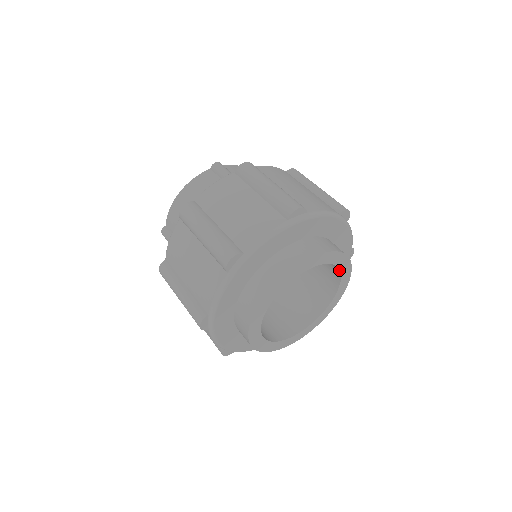
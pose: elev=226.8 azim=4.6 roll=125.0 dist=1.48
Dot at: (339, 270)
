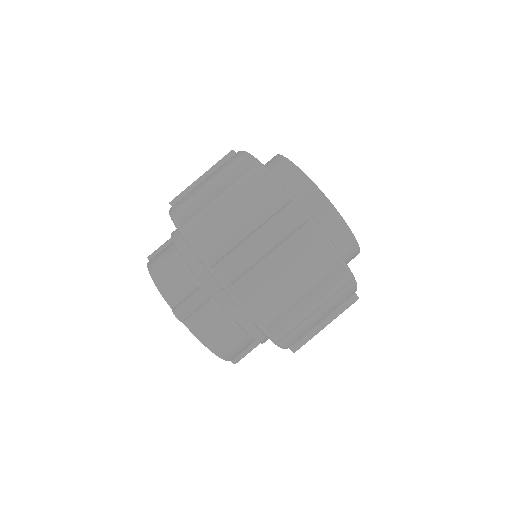
Dot at: occluded
